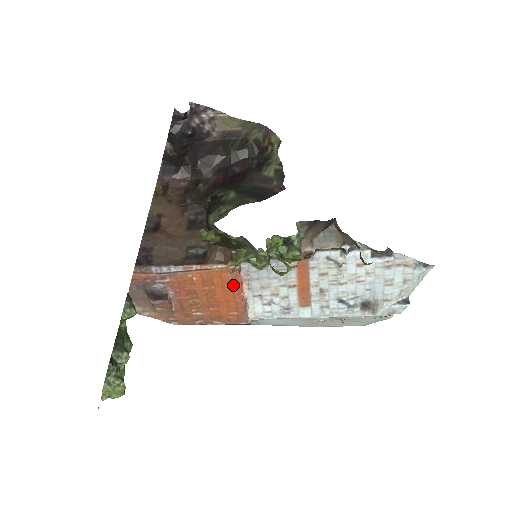
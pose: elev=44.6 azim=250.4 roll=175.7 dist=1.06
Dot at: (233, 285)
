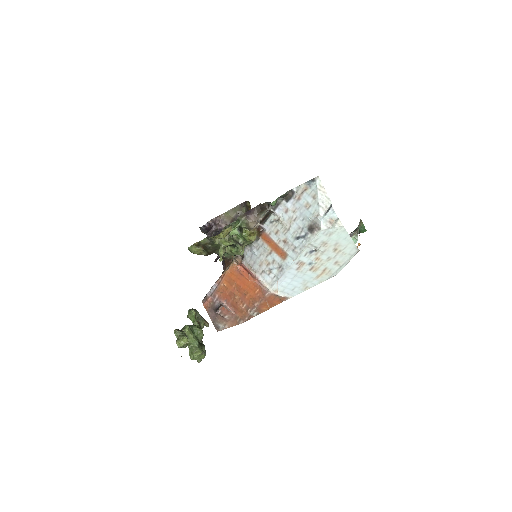
Dot at: (241, 273)
